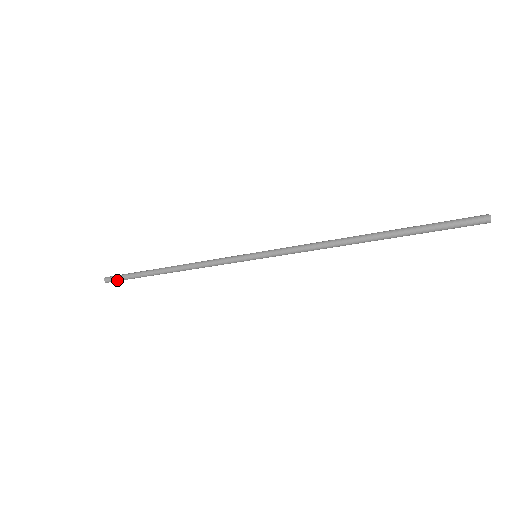
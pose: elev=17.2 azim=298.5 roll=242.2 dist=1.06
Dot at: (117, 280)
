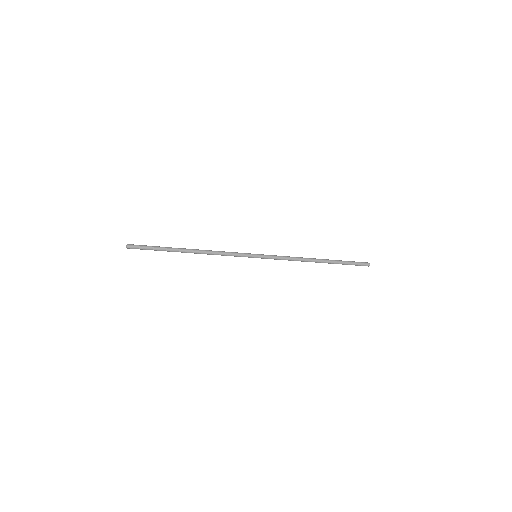
Dot at: (140, 247)
